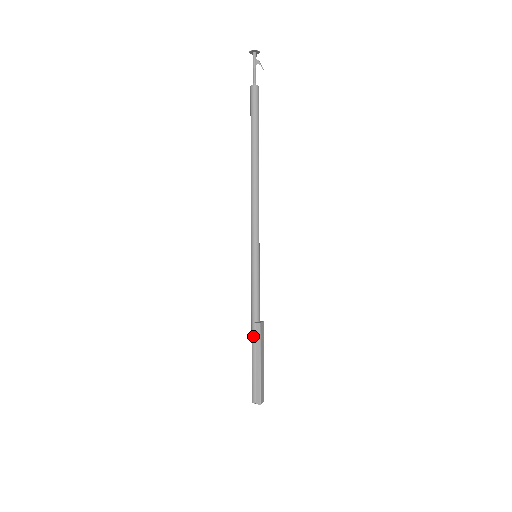
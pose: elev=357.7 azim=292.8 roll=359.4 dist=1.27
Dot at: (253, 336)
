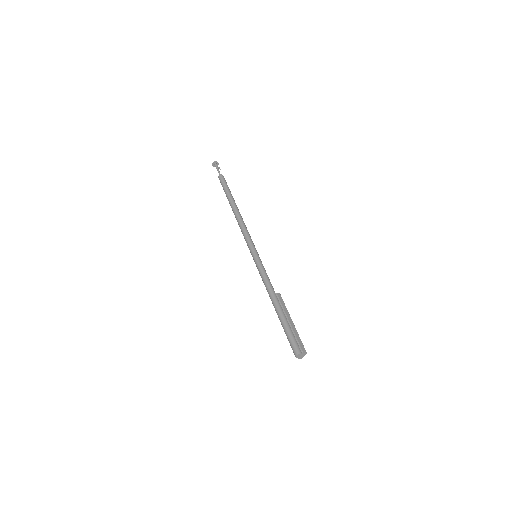
Dot at: (278, 303)
